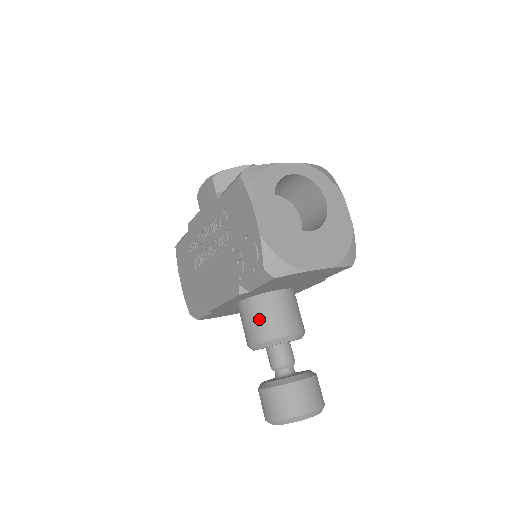
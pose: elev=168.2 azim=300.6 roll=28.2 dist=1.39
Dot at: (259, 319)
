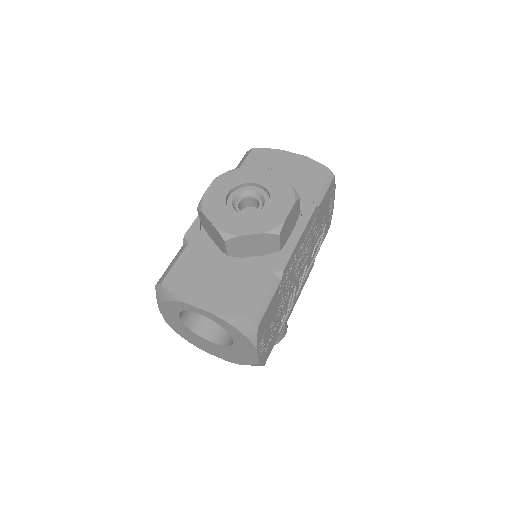
Dot at: occluded
